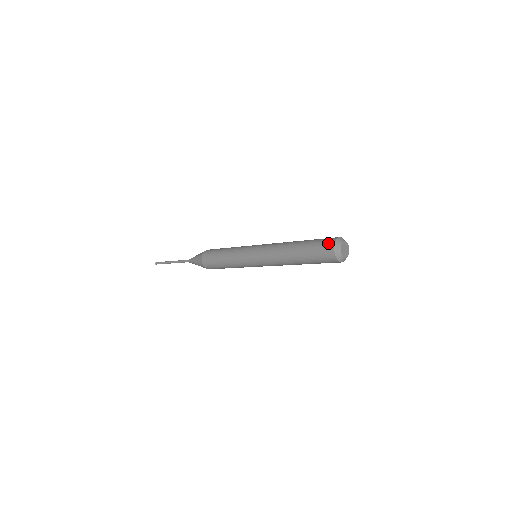
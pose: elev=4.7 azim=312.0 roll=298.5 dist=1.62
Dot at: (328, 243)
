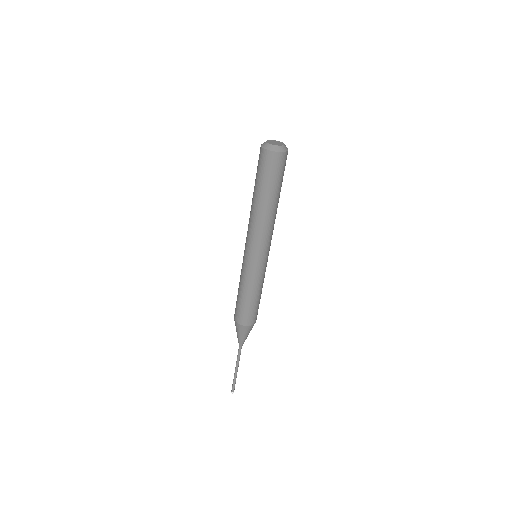
Dot at: (259, 155)
